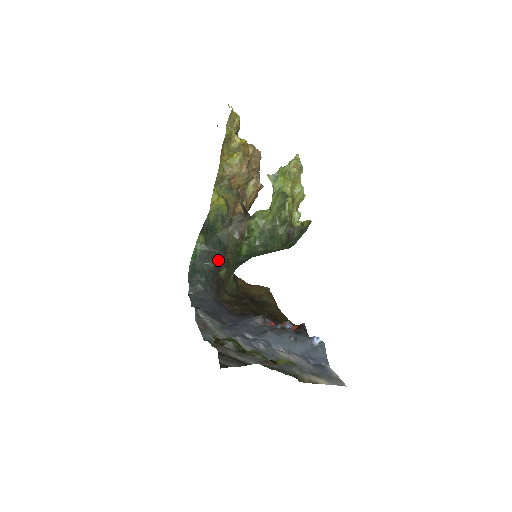
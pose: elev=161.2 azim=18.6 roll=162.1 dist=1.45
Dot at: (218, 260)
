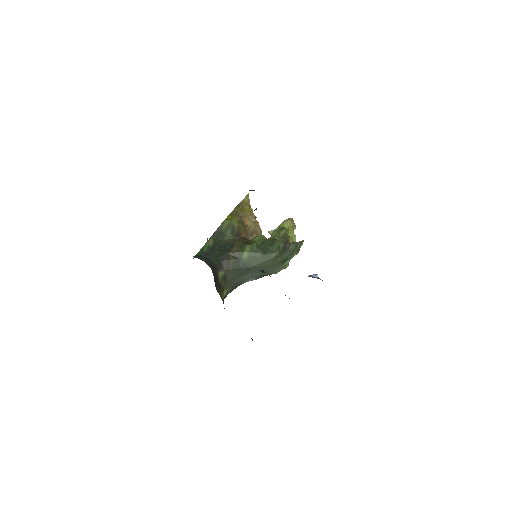
Dot at: (221, 259)
